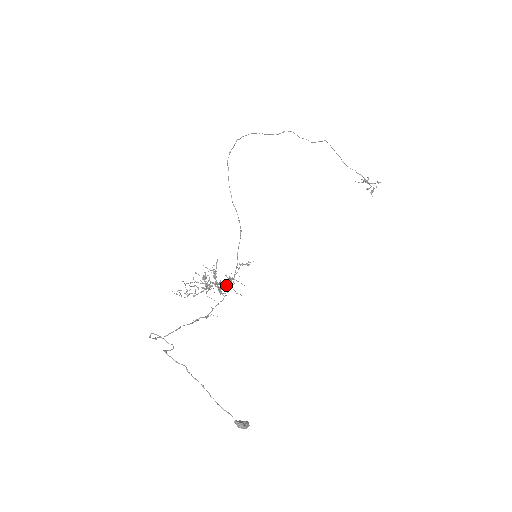
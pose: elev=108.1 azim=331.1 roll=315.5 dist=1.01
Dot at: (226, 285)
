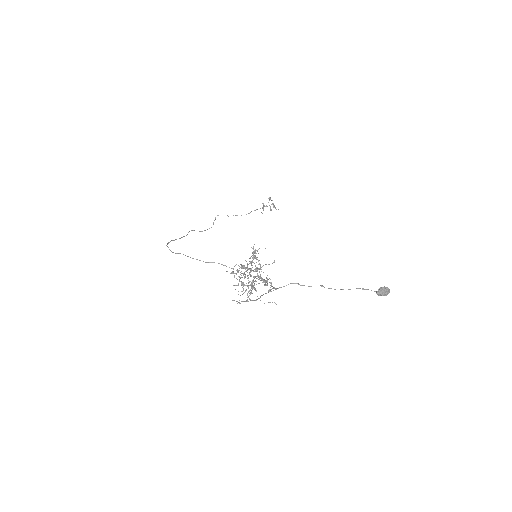
Dot at: (259, 268)
